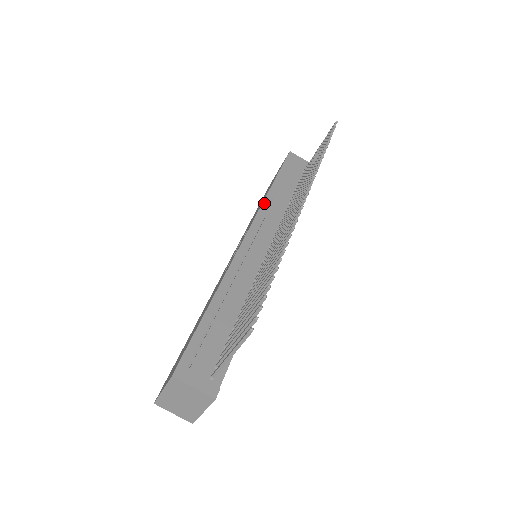
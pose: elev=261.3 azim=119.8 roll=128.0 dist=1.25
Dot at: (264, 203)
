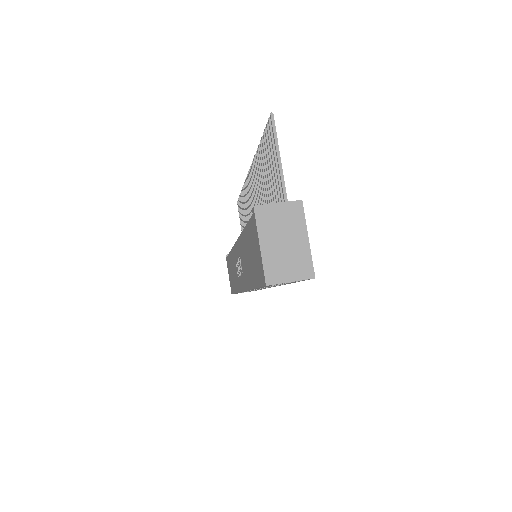
Dot at: occluded
